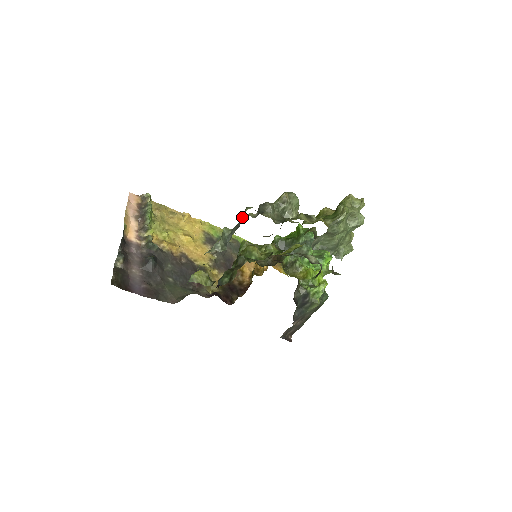
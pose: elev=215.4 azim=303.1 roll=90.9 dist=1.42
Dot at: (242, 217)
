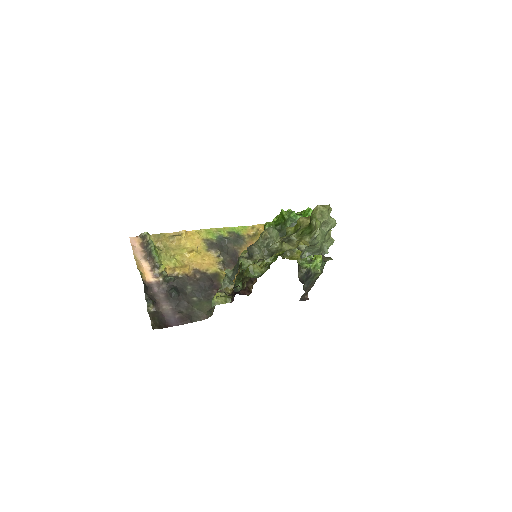
Dot at: (238, 266)
